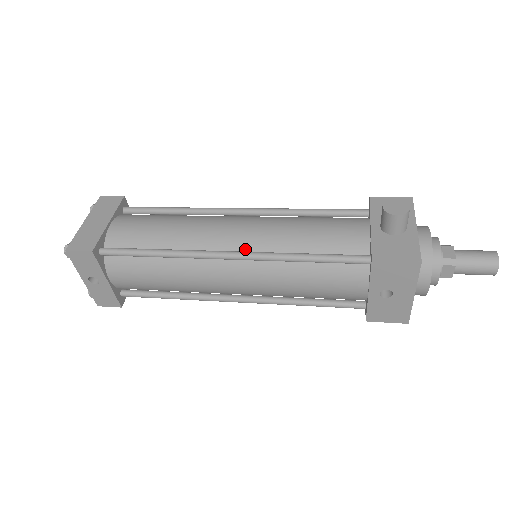
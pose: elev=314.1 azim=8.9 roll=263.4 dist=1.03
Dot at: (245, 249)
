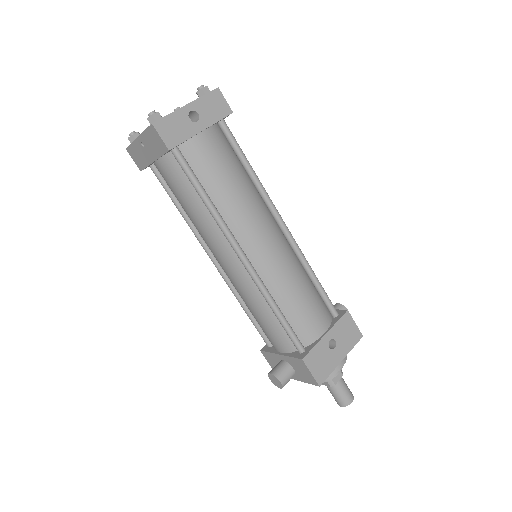
Dot at: occluded
